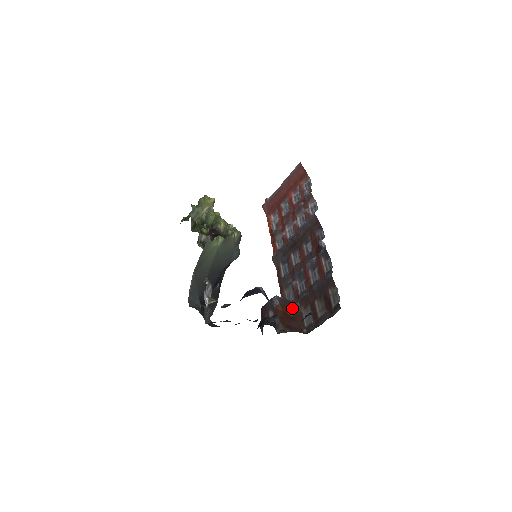
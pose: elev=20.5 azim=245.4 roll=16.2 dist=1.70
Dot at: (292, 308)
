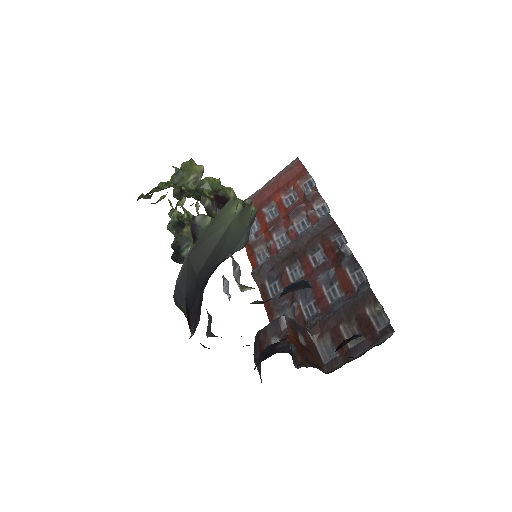
Dot at: (303, 336)
